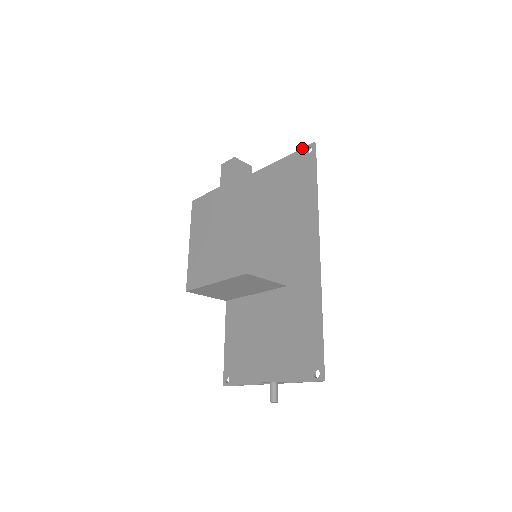
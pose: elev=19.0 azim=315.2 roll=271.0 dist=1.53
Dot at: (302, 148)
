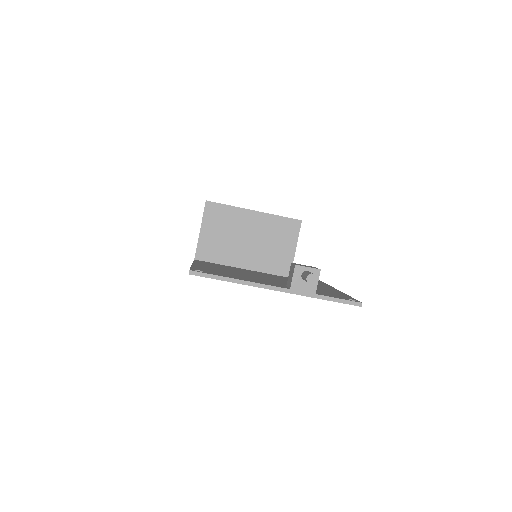
Dot at: occluded
